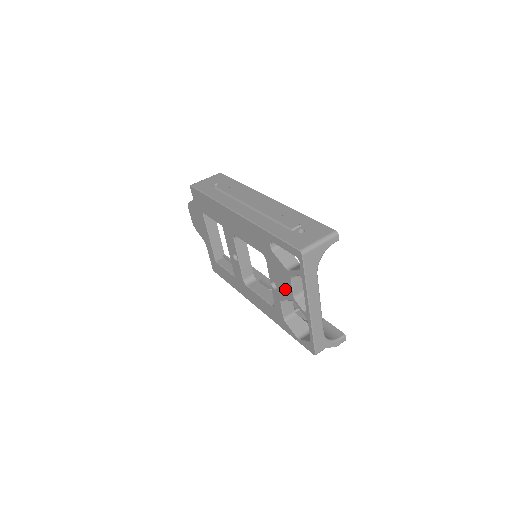
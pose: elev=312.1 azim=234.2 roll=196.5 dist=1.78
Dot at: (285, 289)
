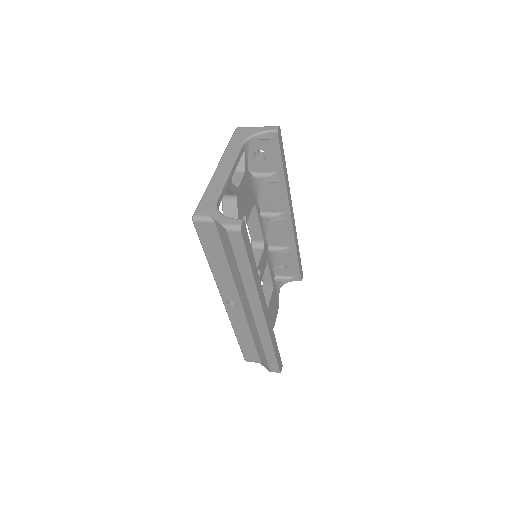
Dot at: occluded
